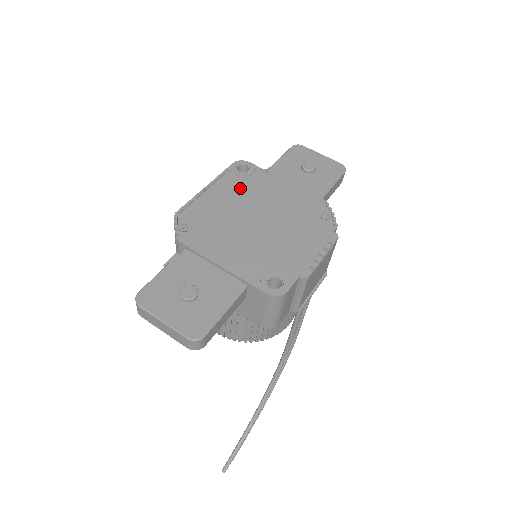
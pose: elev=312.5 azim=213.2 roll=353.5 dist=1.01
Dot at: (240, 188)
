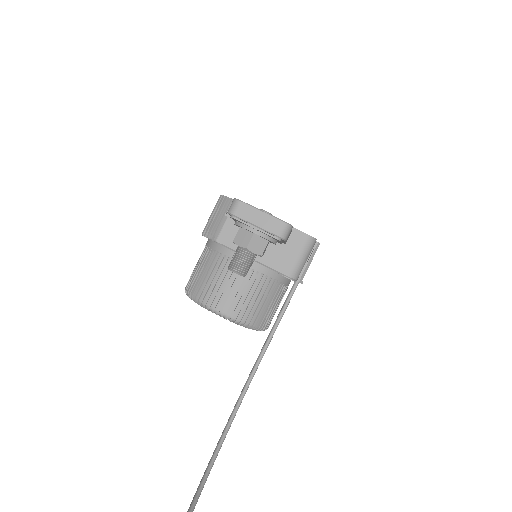
Dot at: occluded
